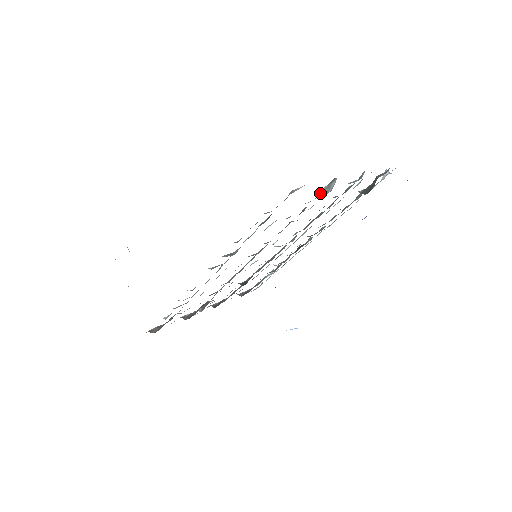
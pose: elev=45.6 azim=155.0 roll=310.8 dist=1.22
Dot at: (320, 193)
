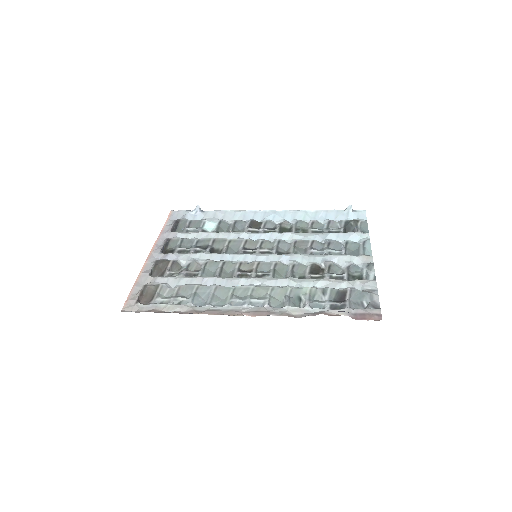
Dot at: (357, 268)
